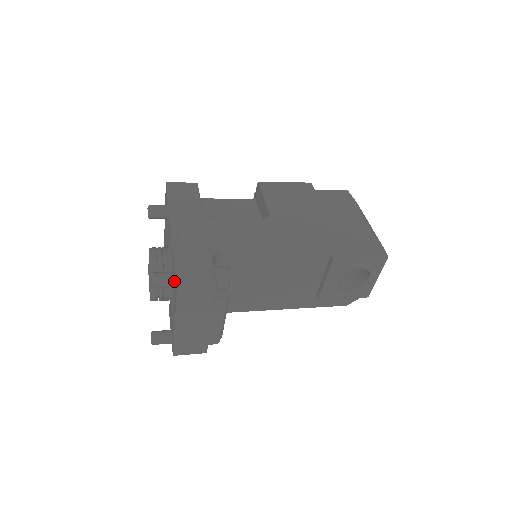
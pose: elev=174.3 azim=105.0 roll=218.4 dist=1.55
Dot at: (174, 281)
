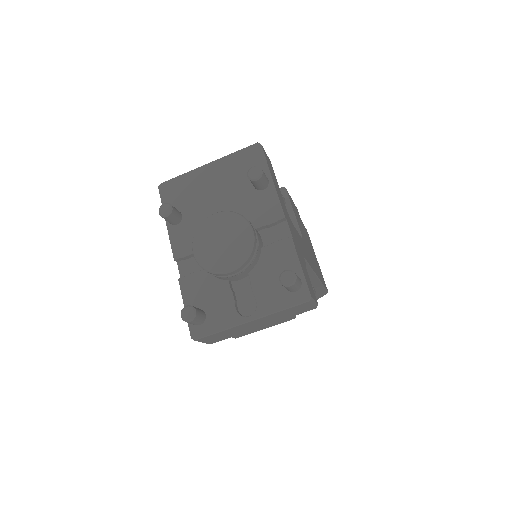
Dot at: (299, 288)
